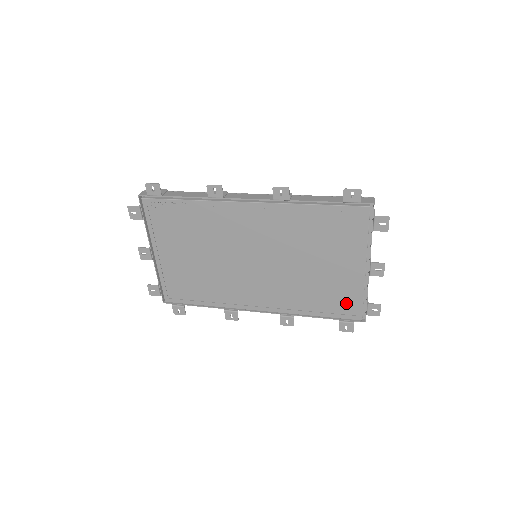
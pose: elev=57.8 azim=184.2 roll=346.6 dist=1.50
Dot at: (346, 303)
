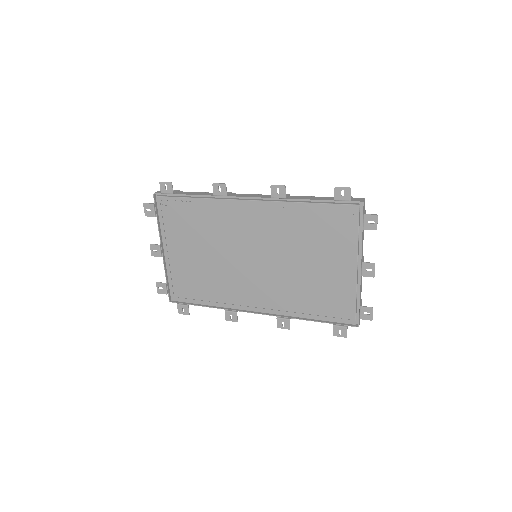
Dot at: (339, 305)
